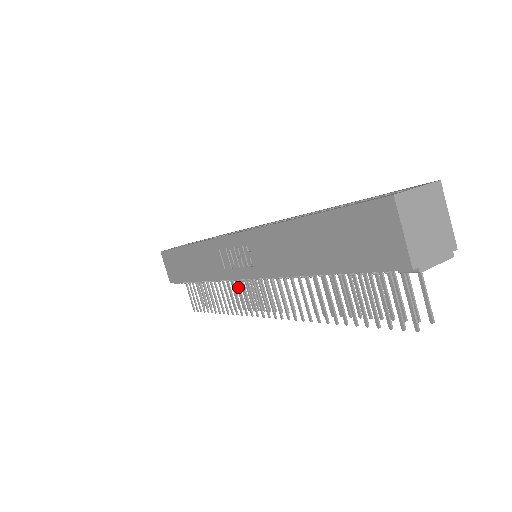
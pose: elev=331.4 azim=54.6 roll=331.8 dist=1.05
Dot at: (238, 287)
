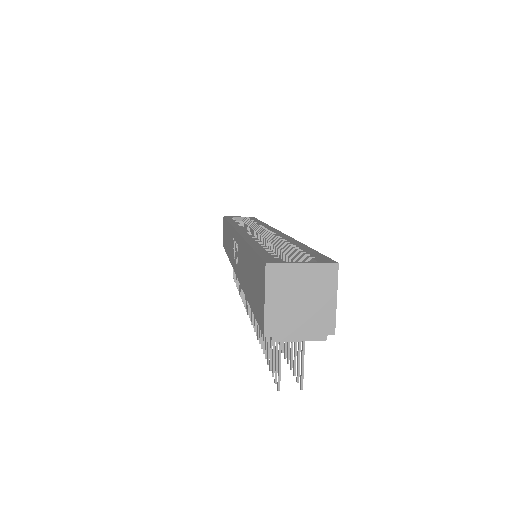
Dot at: occluded
